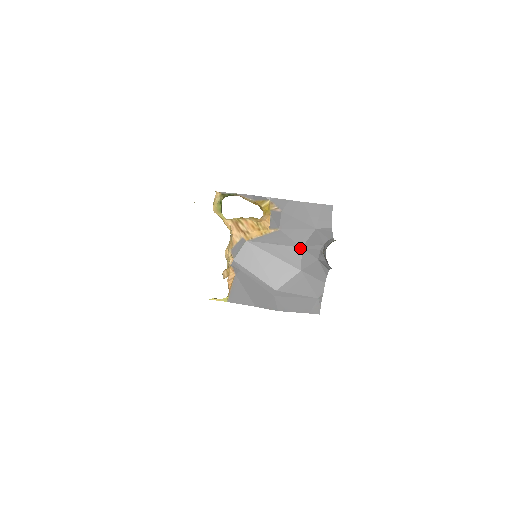
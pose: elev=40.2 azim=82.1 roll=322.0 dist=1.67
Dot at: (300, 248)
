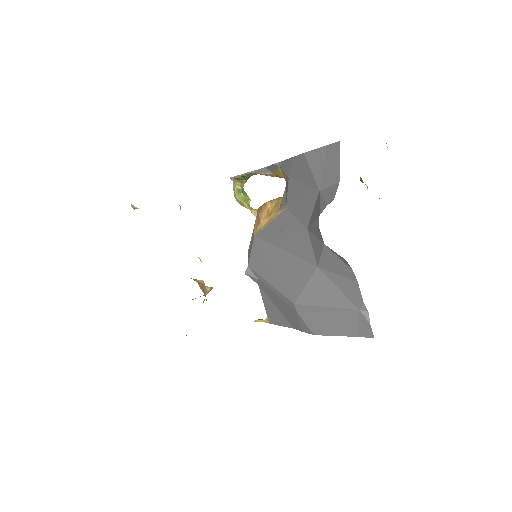
Dot at: (306, 230)
